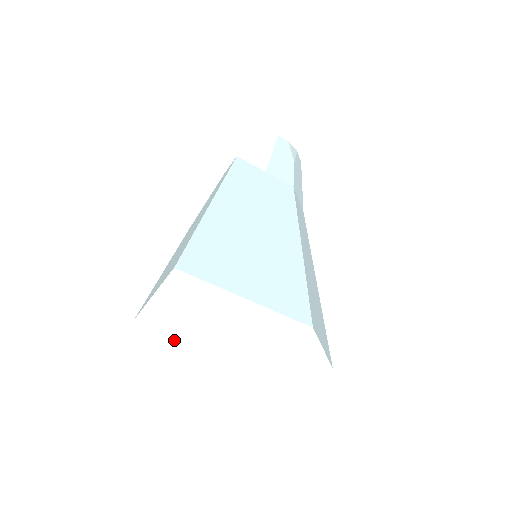
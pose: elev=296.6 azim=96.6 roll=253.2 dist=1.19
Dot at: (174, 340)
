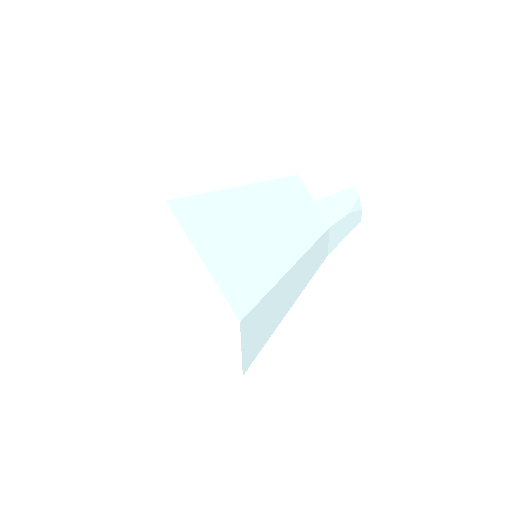
Dot at: (145, 268)
